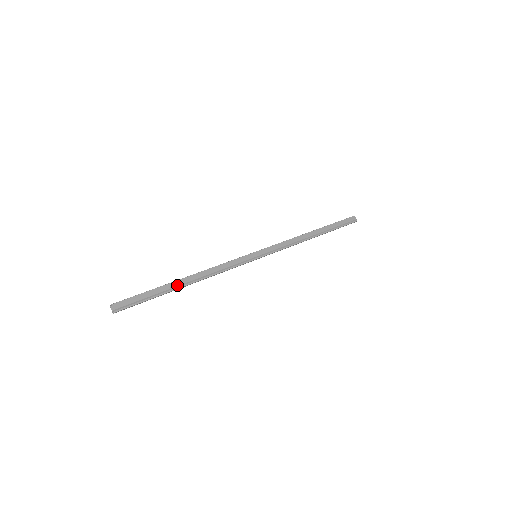
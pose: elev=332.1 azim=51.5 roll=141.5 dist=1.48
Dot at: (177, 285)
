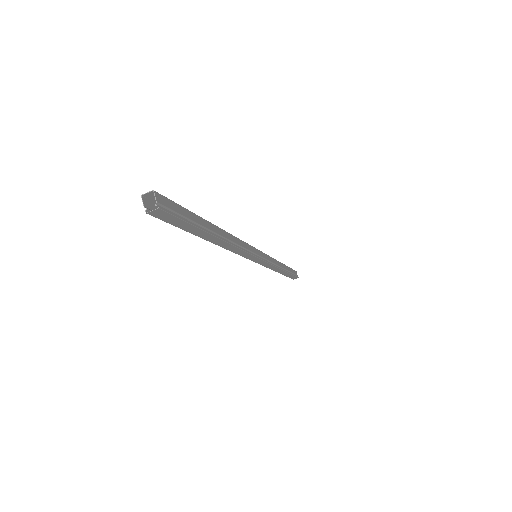
Dot at: (213, 230)
